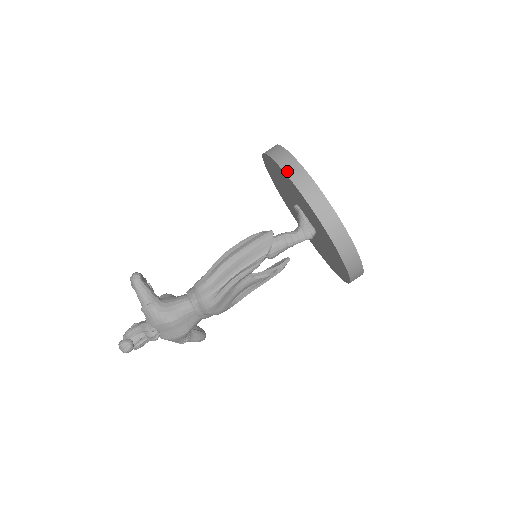
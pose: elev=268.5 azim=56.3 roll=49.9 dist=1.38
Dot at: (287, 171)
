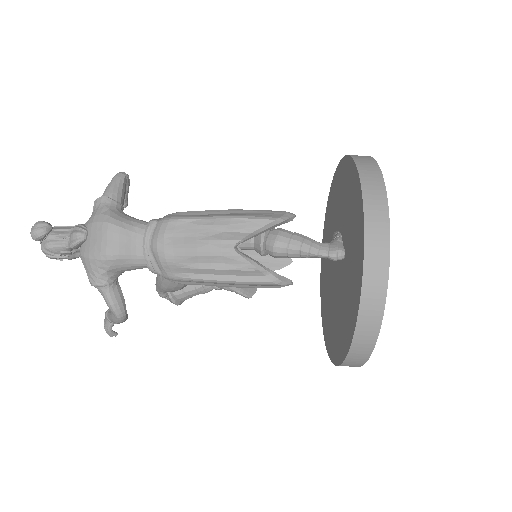
Dot at: (351, 155)
